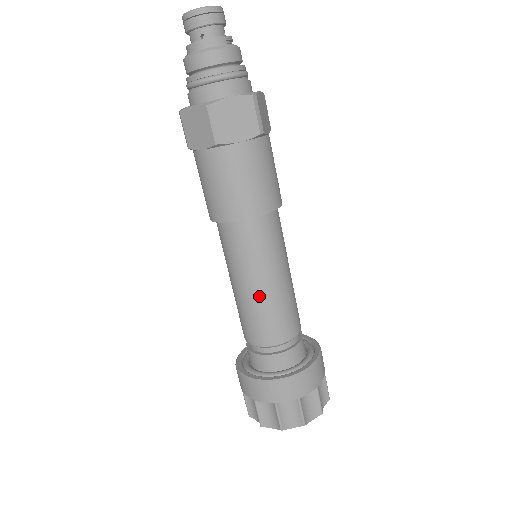
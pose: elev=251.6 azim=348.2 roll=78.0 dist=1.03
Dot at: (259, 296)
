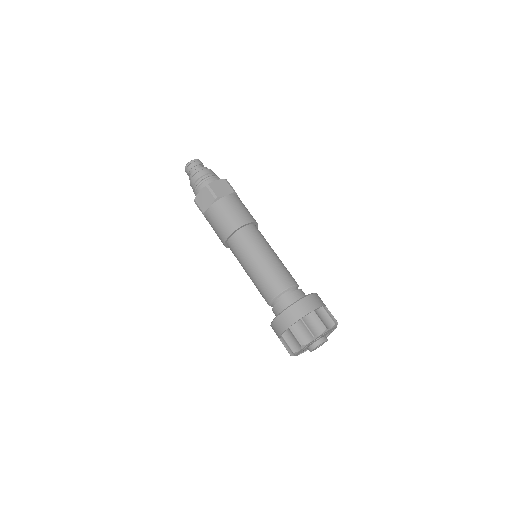
Dot at: (265, 264)
